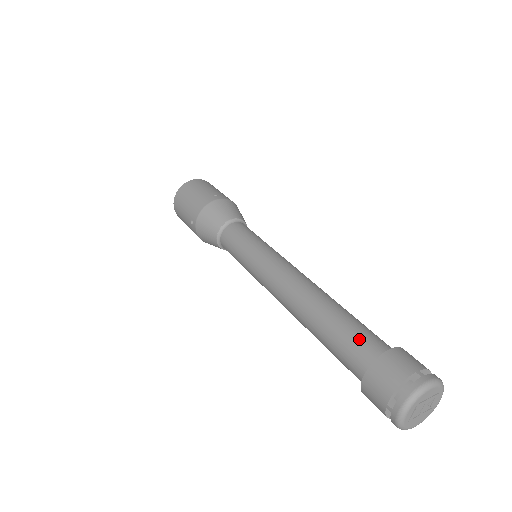
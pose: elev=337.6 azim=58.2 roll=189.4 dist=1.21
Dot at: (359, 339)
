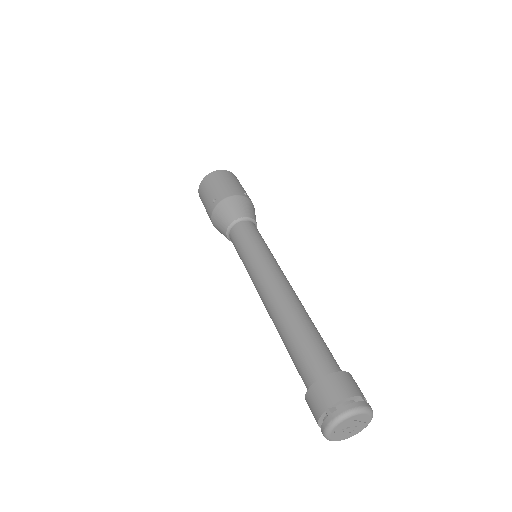
Dot at: (324, 353)
